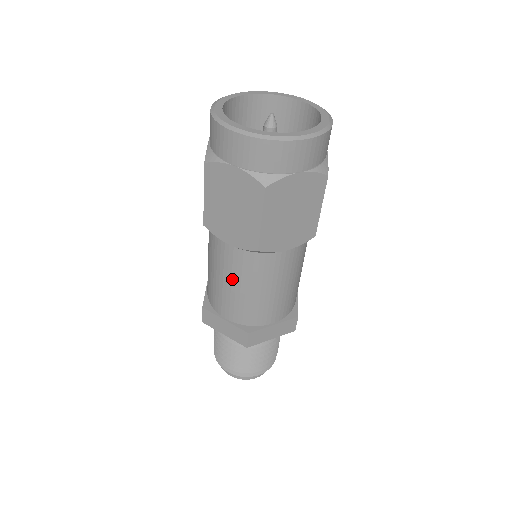
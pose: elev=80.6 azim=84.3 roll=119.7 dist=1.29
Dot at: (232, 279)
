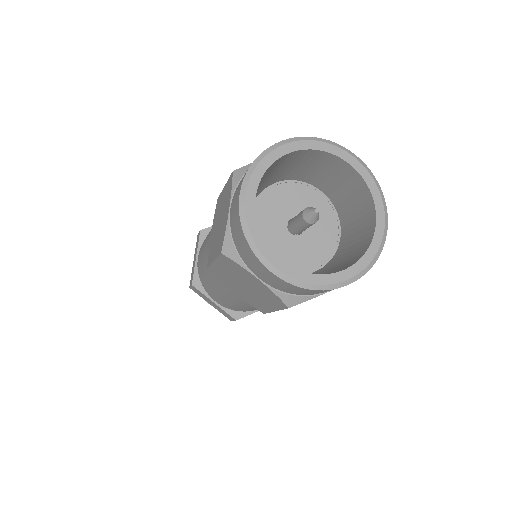
Dot at: (229, 298)
